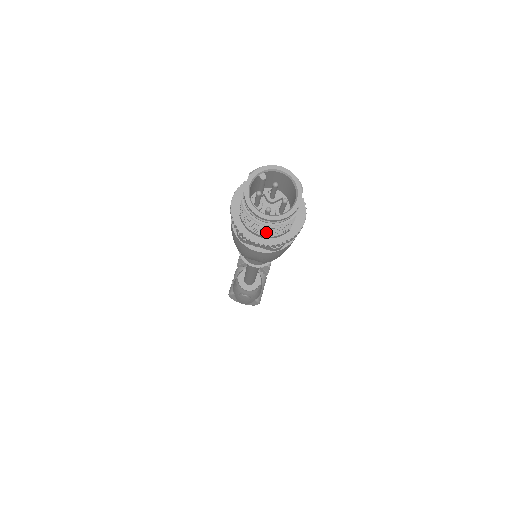
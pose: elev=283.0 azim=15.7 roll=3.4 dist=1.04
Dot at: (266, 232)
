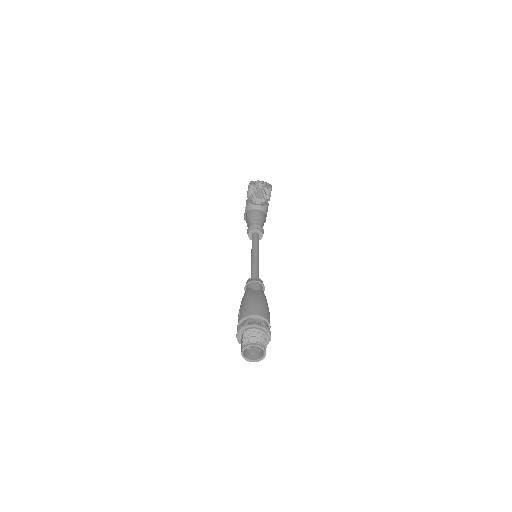
Dot at: (253, 354)
